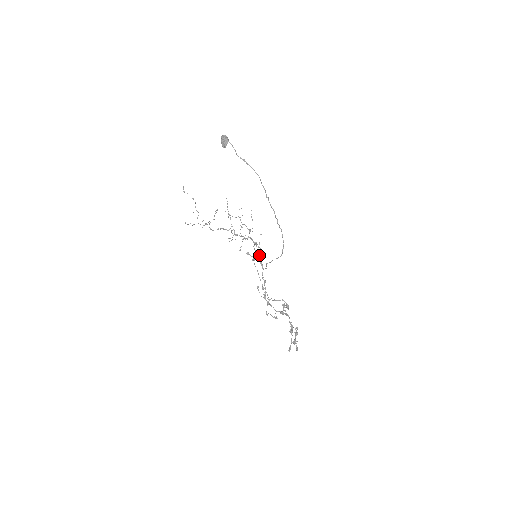
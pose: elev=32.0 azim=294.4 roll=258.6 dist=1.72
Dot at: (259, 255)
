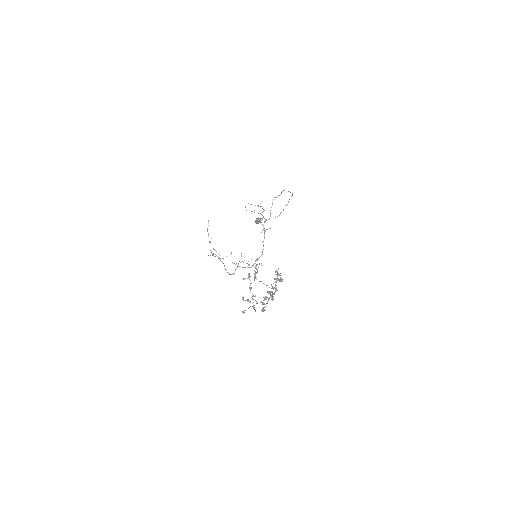
Dot at: occluded
